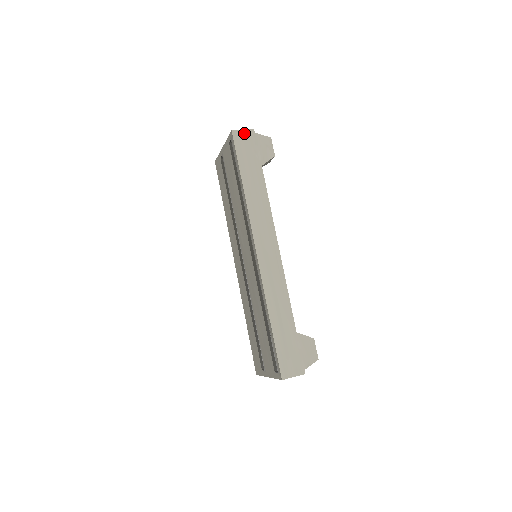
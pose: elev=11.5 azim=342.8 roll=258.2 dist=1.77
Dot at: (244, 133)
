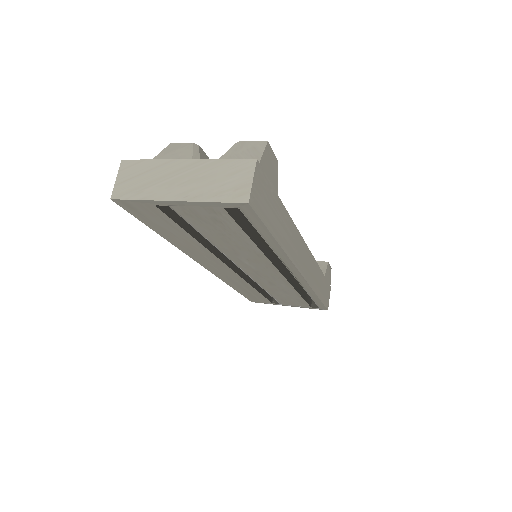
Dot at: (255, 183)
